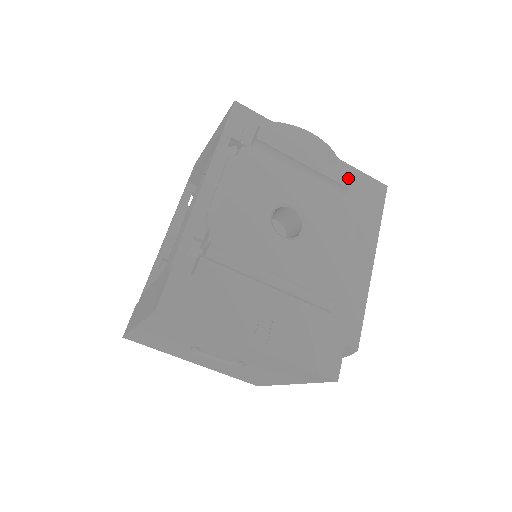
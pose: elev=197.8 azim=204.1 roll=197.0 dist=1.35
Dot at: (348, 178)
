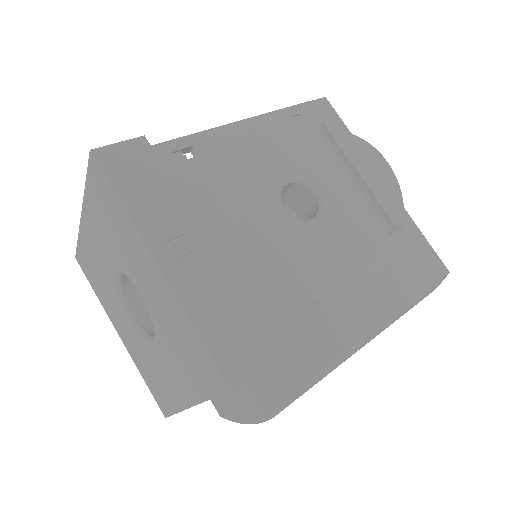
Dot at: (402, 220)
